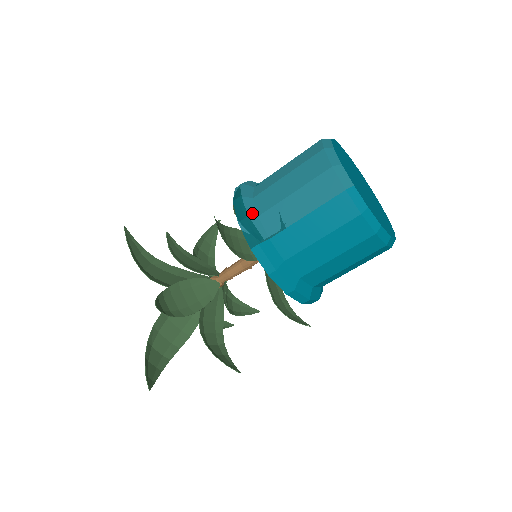
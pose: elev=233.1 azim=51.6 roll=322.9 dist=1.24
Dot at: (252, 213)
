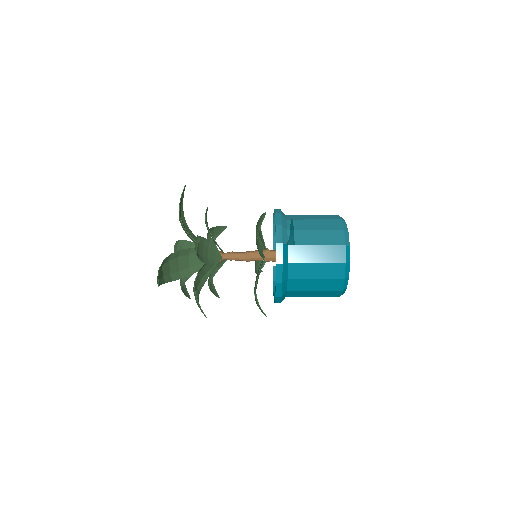
Dot at: (285, 226)
